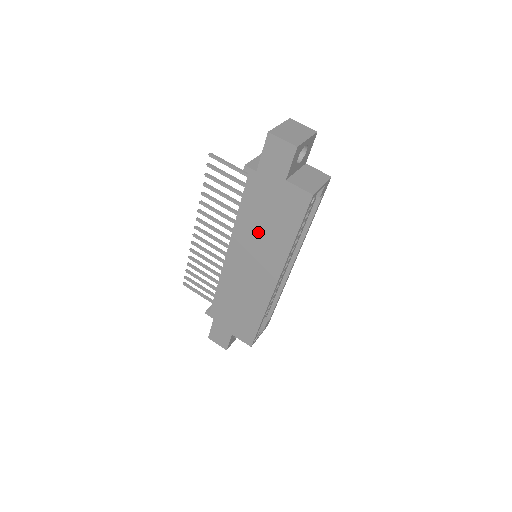
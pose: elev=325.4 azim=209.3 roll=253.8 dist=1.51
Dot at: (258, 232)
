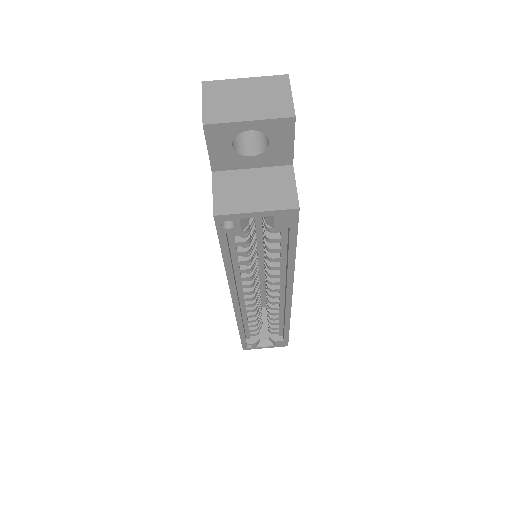
Dot at: occluded
